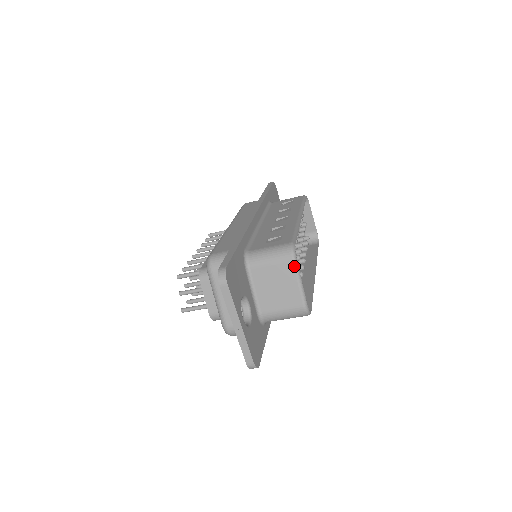
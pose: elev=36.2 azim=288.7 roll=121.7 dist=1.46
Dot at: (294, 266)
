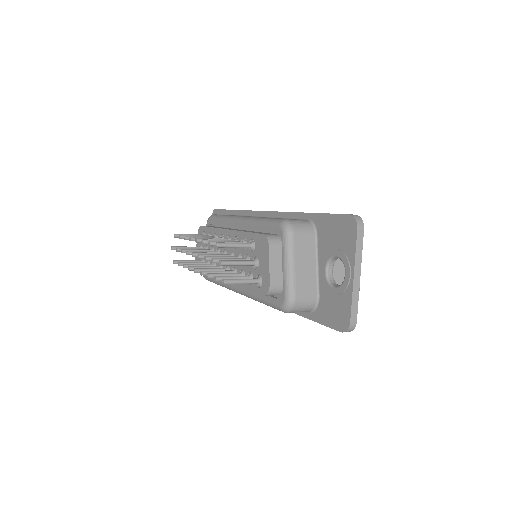
Dot at: occluded
